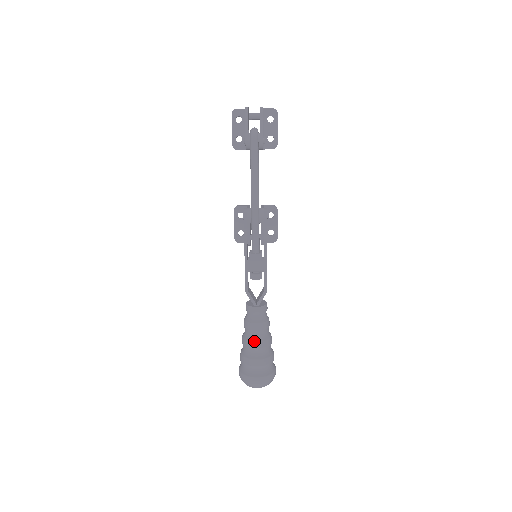
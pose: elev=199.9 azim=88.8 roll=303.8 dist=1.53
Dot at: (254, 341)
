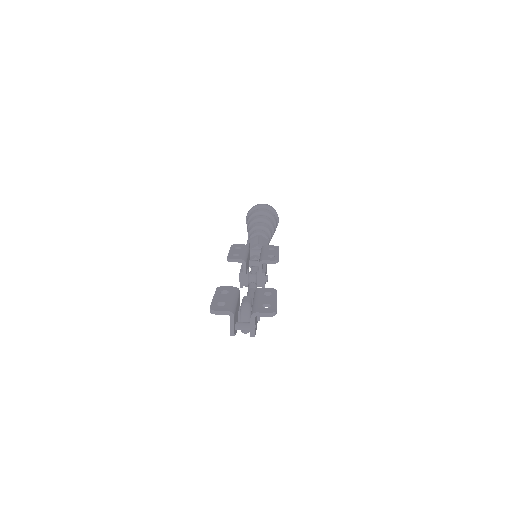
Dot at: occluded
